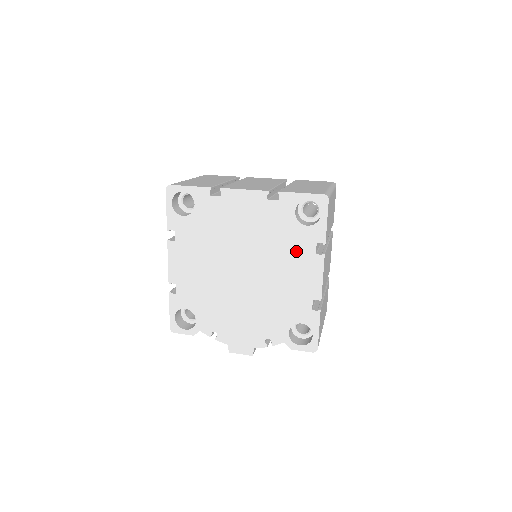
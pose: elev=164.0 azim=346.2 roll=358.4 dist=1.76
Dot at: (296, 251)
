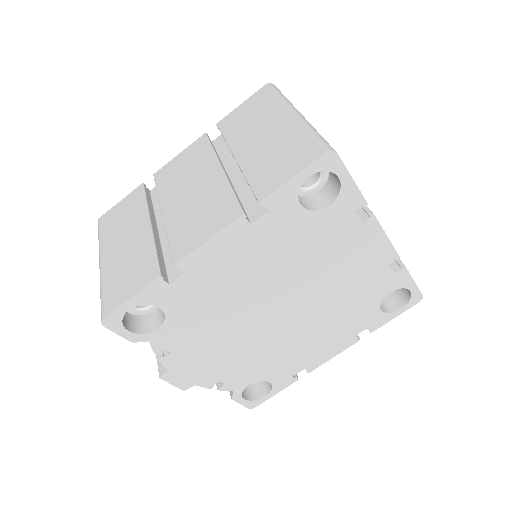
Dot at: (347, 324)
